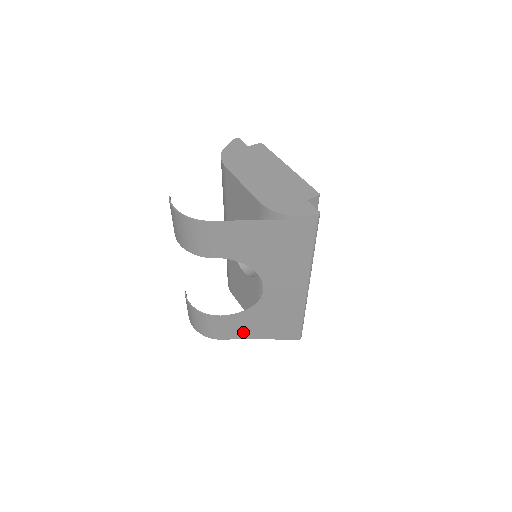
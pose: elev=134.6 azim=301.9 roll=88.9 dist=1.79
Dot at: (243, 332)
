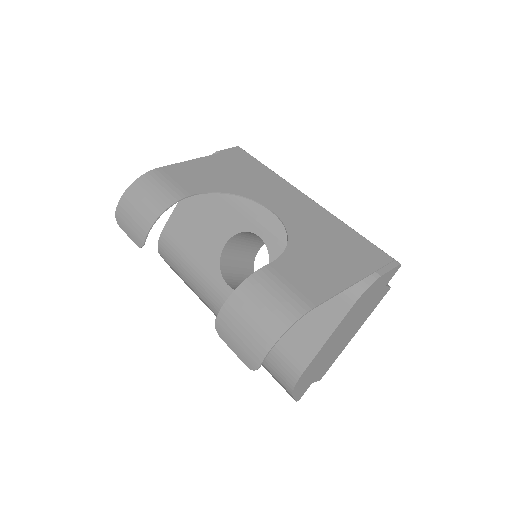
Dot at: (325, 280)
